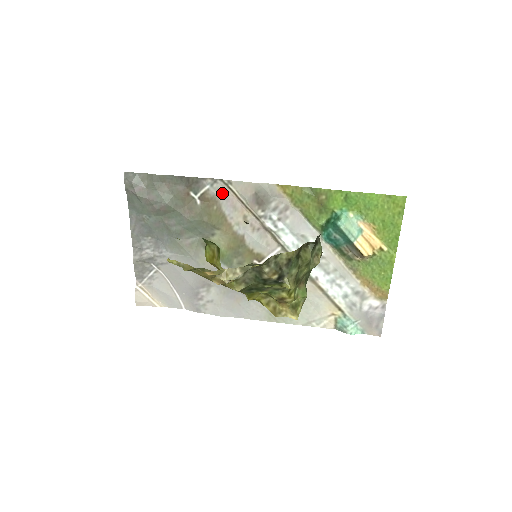
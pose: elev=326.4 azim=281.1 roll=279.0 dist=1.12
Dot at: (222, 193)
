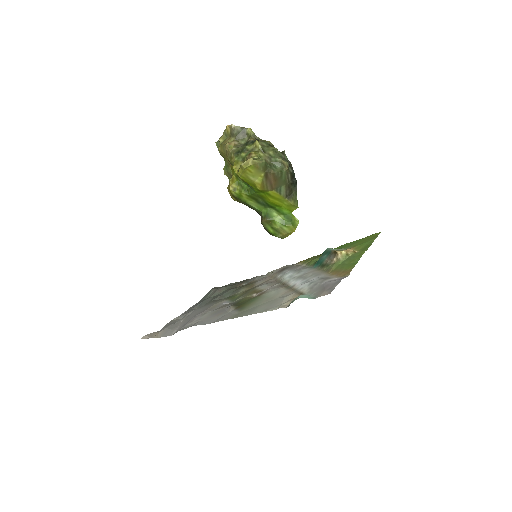
Dot at: (262, 278)
